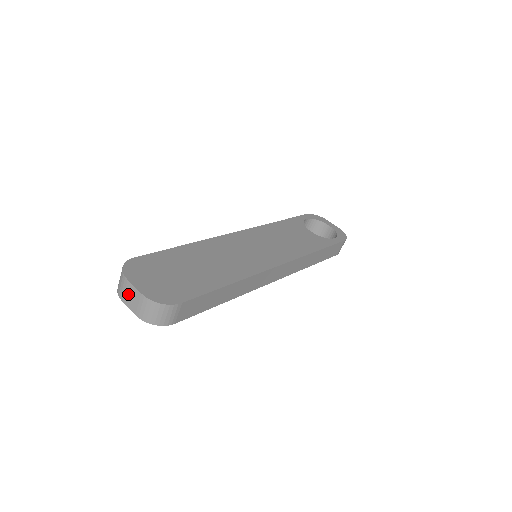
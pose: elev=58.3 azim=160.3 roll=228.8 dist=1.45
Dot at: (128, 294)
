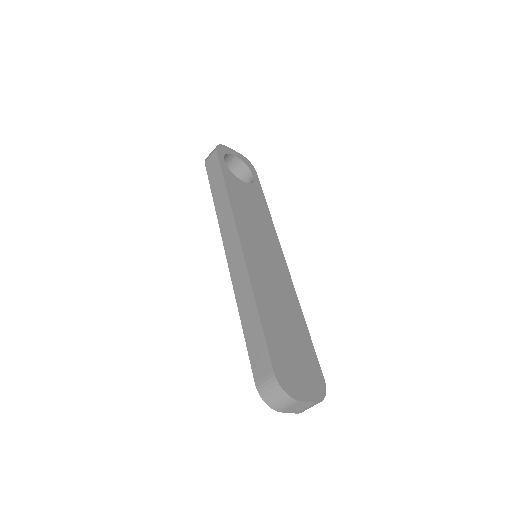
Dot at: (295, 407)
